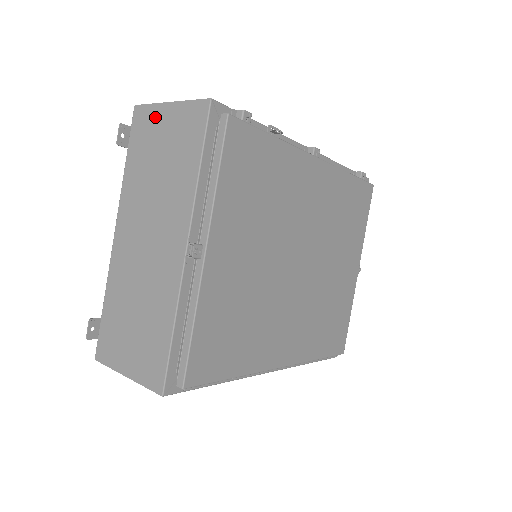
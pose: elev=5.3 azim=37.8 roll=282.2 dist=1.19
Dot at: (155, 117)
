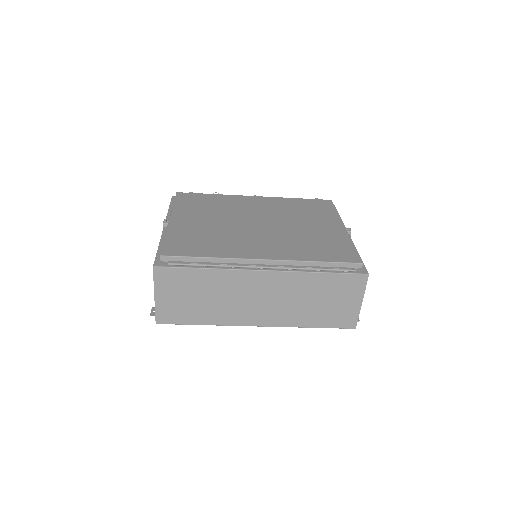
Dot at: occluded
